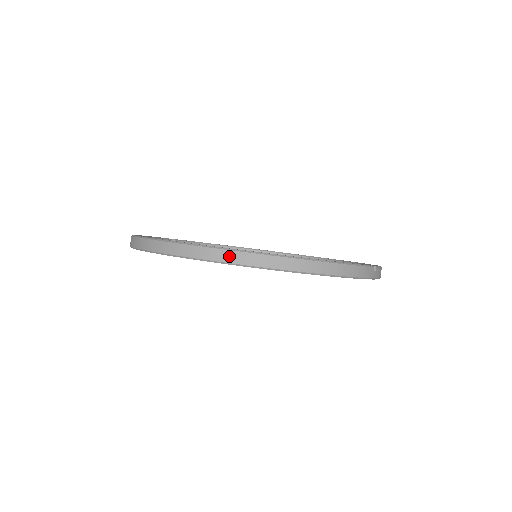
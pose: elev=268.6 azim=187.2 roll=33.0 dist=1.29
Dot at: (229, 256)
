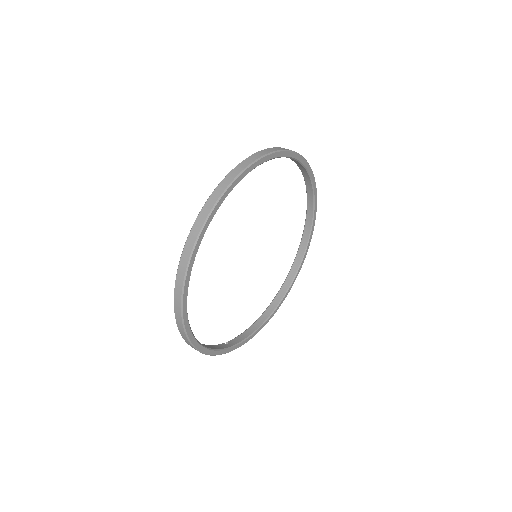
Dot at: (204, 213)
